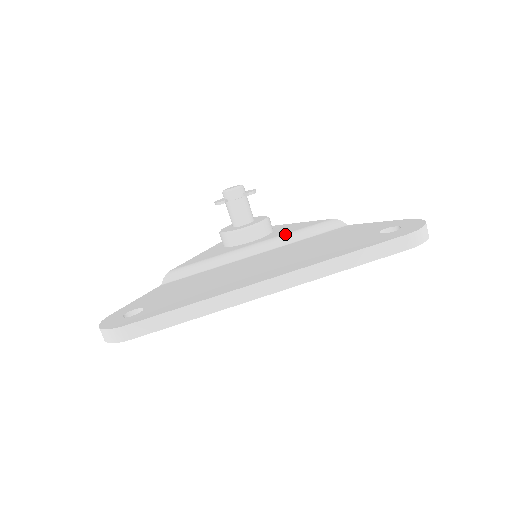
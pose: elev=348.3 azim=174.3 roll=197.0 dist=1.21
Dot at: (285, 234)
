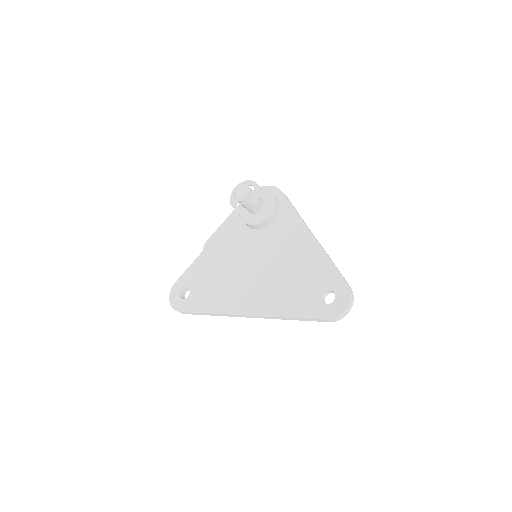
Dot at: (278, 238)
